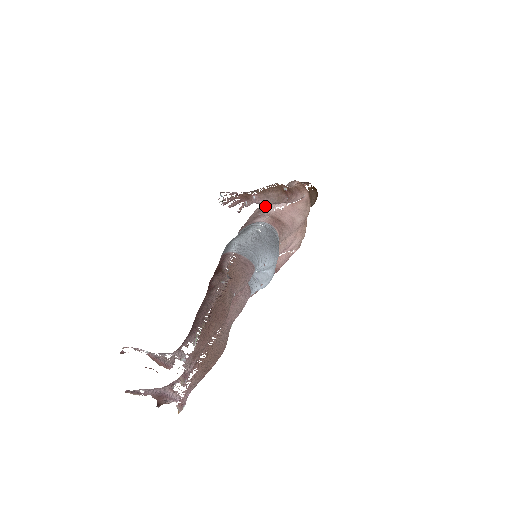
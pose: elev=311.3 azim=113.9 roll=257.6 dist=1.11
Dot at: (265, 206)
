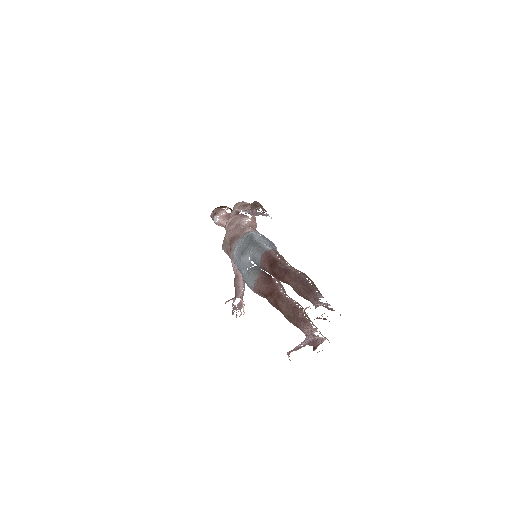
Dot at: (237, 222)
